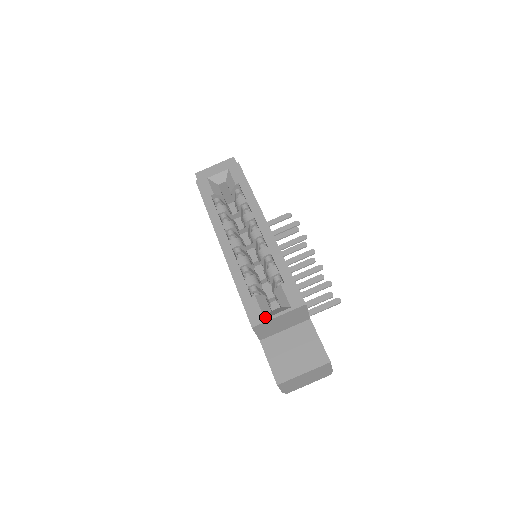
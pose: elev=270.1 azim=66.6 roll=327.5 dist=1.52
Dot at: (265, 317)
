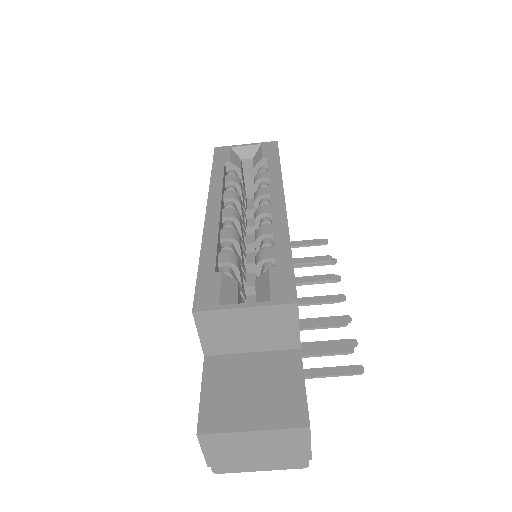
Dot at: (222, 304)
